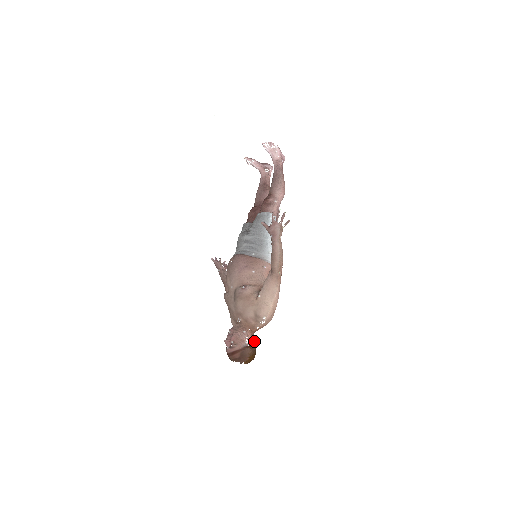
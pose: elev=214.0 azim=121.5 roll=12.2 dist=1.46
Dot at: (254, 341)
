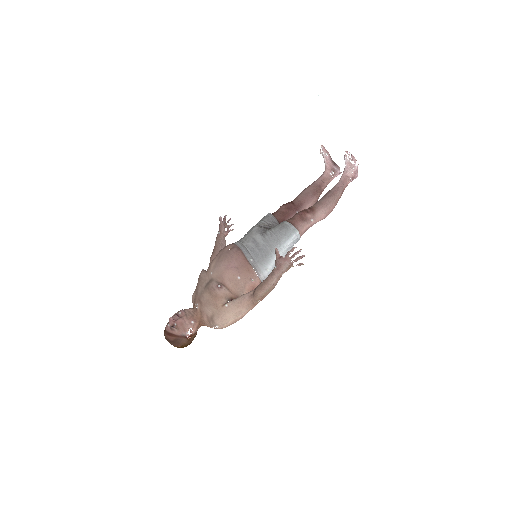
Dot at: (196, 333)
